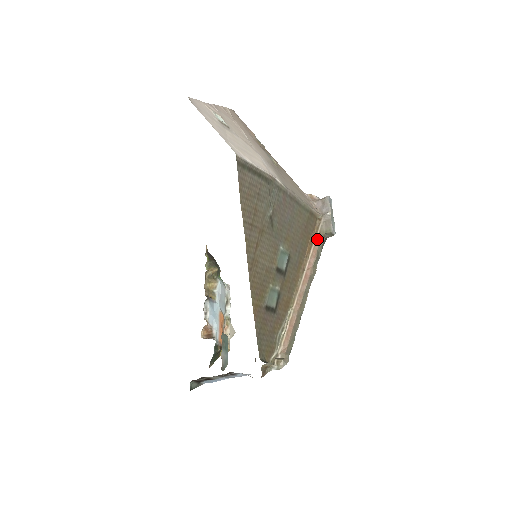
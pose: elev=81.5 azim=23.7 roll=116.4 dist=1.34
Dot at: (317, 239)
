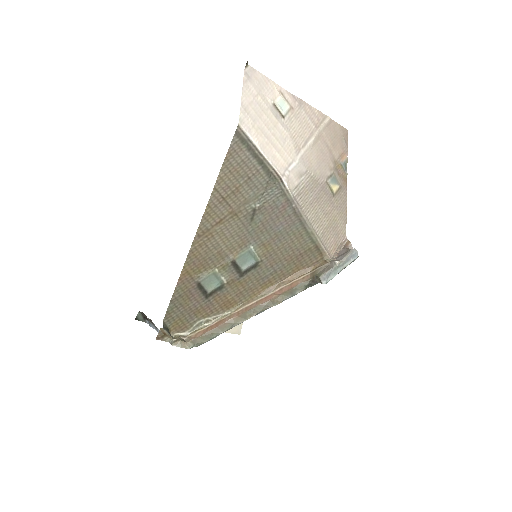
Dot at: (307, 276)
